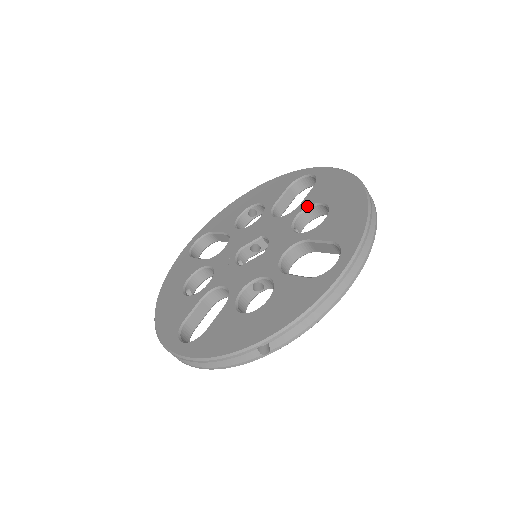
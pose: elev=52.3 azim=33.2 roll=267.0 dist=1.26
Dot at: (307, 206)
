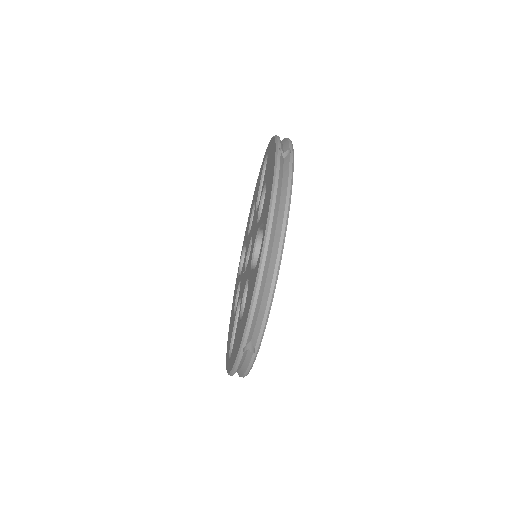
Dot at: (262, 191)
